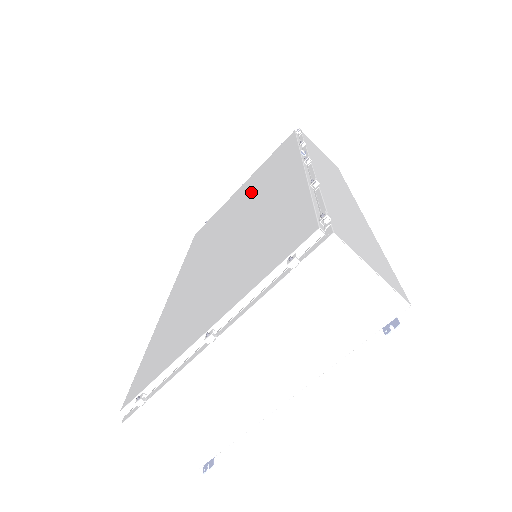
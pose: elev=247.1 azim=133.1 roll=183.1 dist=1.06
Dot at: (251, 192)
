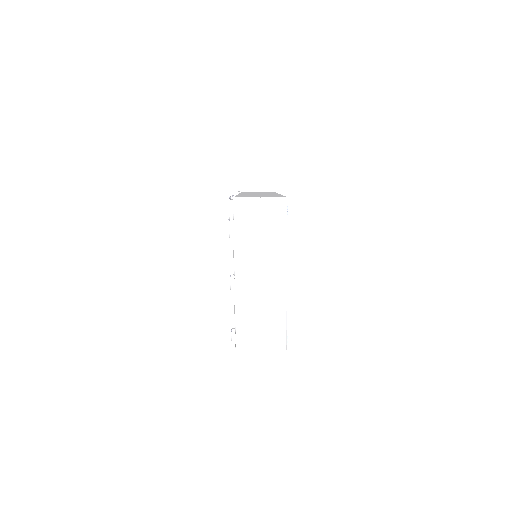
Dot at: occluded
